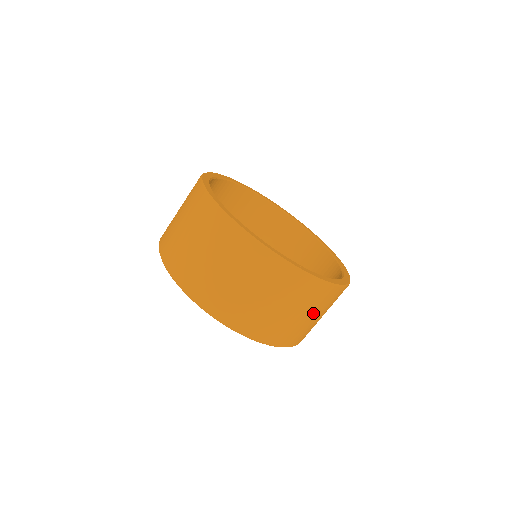
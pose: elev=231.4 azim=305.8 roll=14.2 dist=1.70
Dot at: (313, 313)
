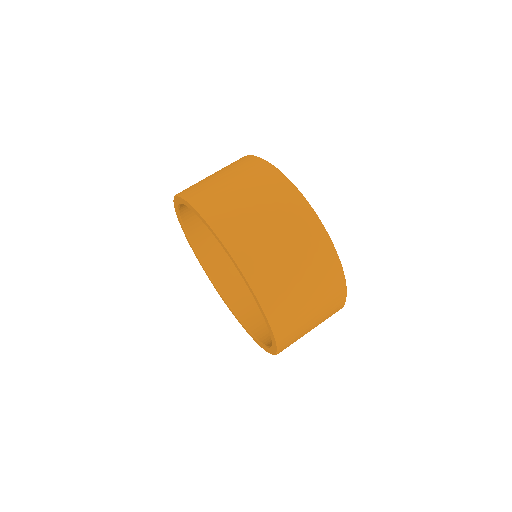
Dot at: occluded
